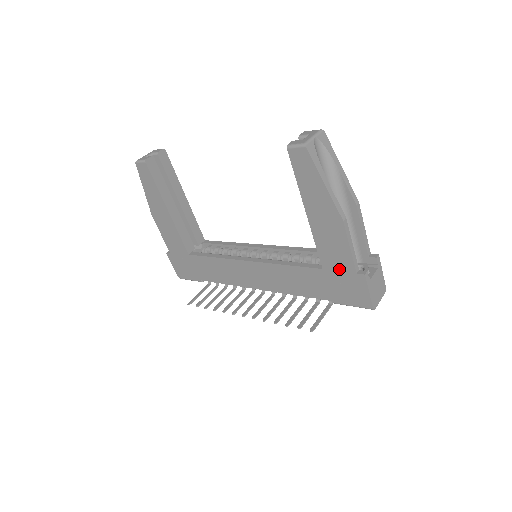
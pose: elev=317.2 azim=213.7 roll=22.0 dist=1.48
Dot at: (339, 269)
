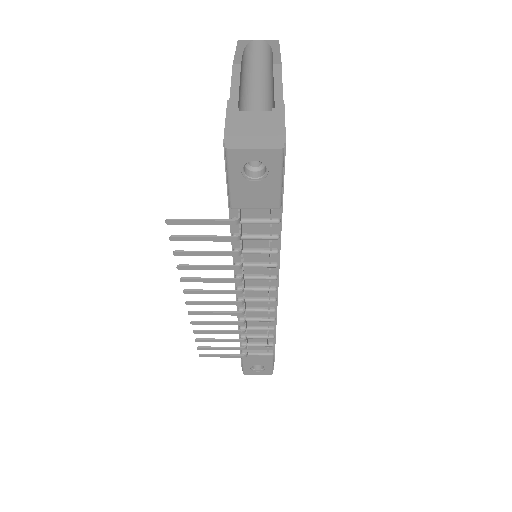
Dot at: occluded
